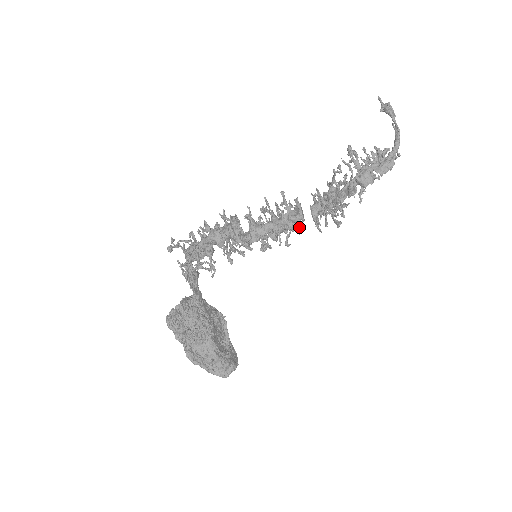
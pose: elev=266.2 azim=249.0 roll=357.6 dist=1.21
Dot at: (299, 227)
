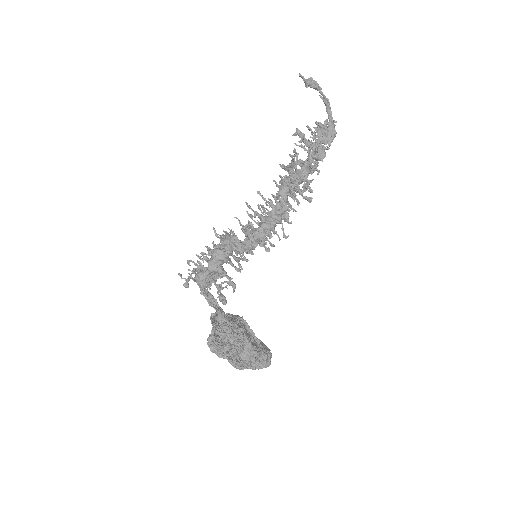
Dot at: (288, 218)
